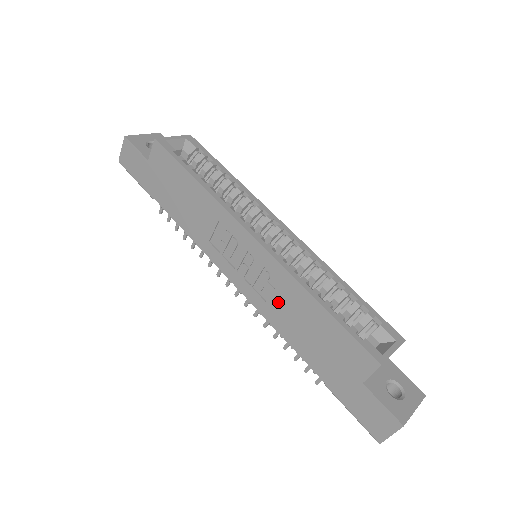
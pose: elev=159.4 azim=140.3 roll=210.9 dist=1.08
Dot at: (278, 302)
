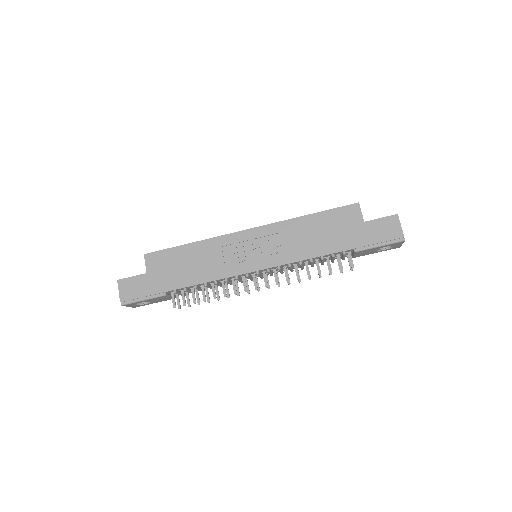
Dot at: (291, 243)
